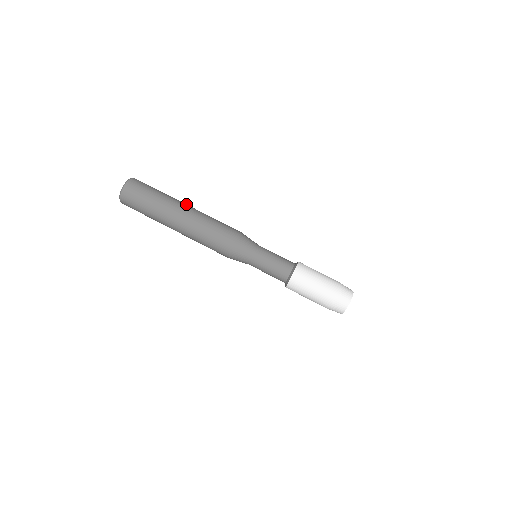
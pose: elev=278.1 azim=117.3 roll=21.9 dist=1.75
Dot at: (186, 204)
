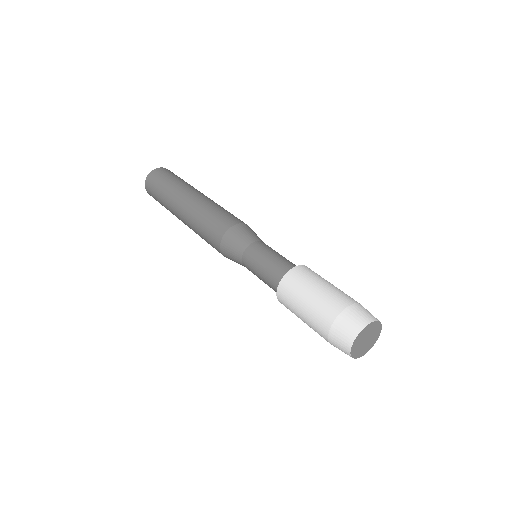
Dot at: (202, 193)
